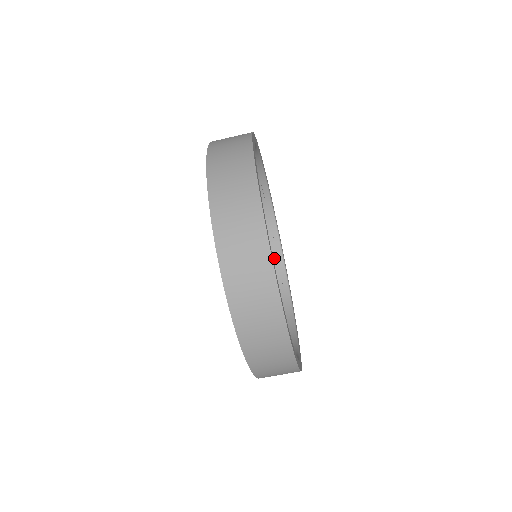
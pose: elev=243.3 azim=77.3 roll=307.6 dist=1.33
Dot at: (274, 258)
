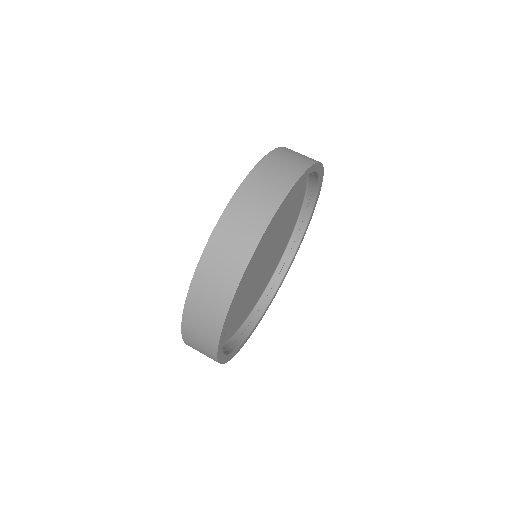
Dot at: (273, 278)
